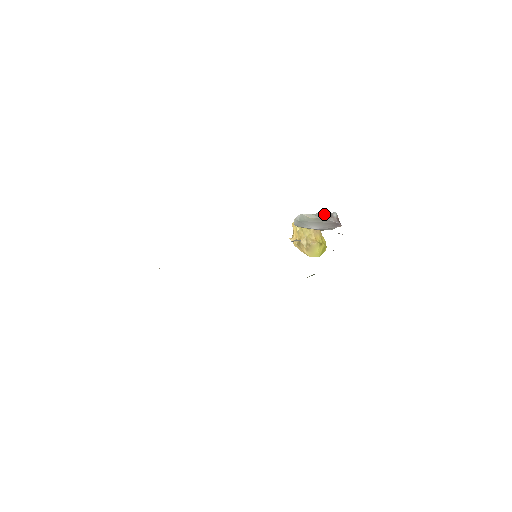
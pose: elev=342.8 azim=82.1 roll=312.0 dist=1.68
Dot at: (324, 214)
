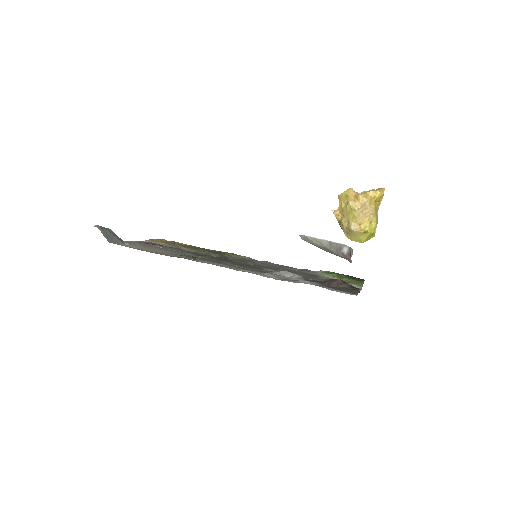
Dot at: (332, 244)
